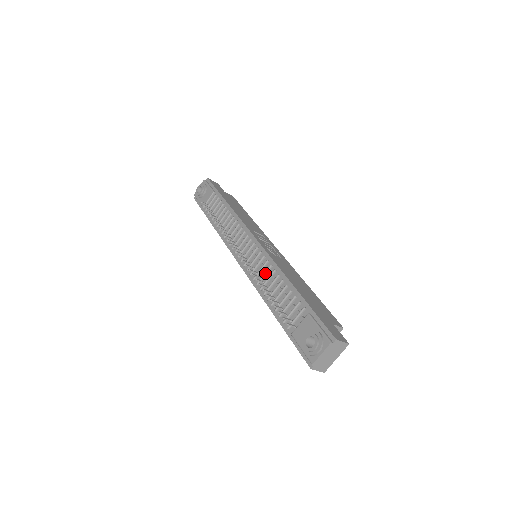
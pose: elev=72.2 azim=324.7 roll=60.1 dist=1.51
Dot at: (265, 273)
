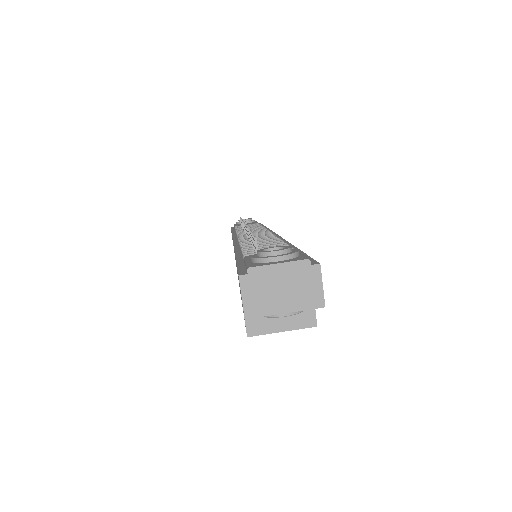
Dot at: (263, 238)
